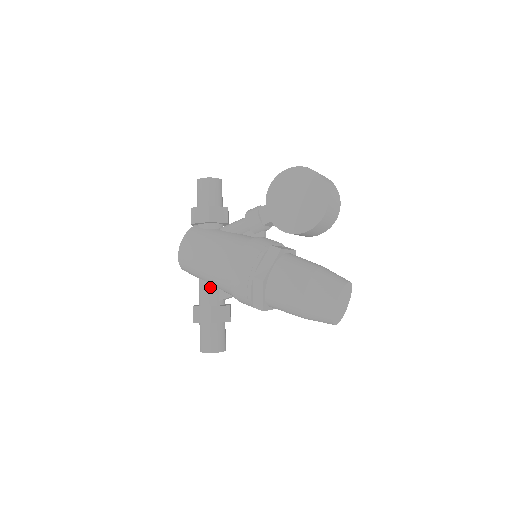
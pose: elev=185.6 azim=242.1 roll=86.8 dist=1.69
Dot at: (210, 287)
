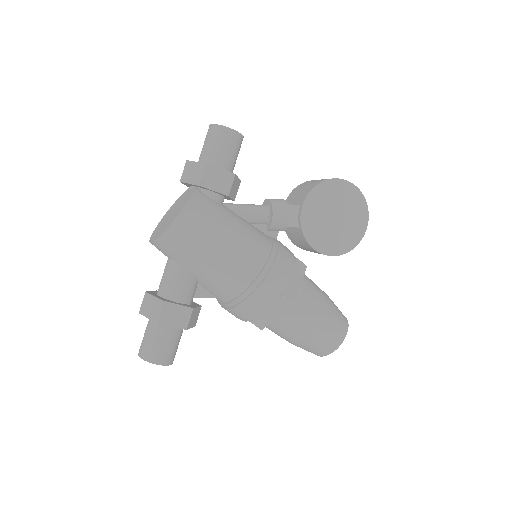
Dot at: (193, 279)
